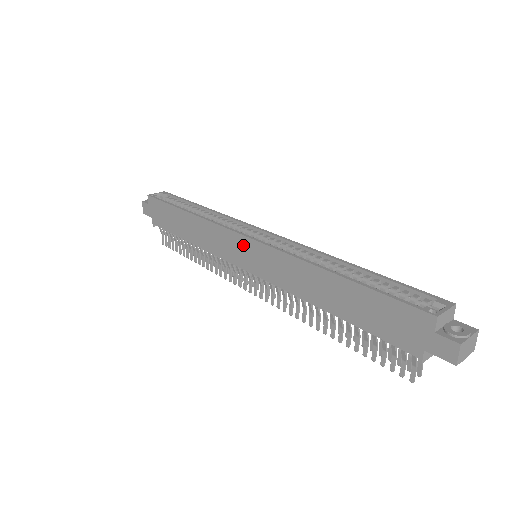
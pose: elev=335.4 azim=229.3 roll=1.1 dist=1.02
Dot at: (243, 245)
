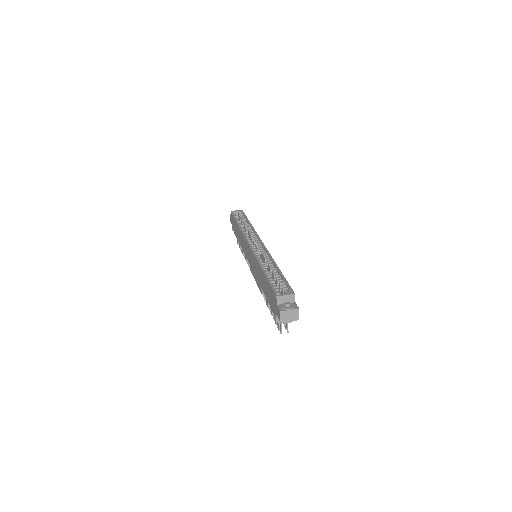
Dot at: (248, 248)
